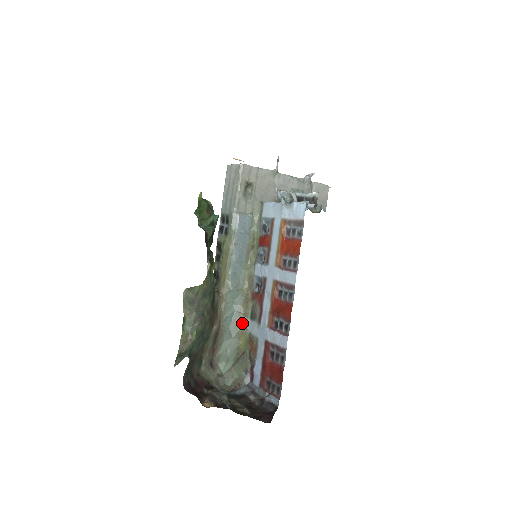
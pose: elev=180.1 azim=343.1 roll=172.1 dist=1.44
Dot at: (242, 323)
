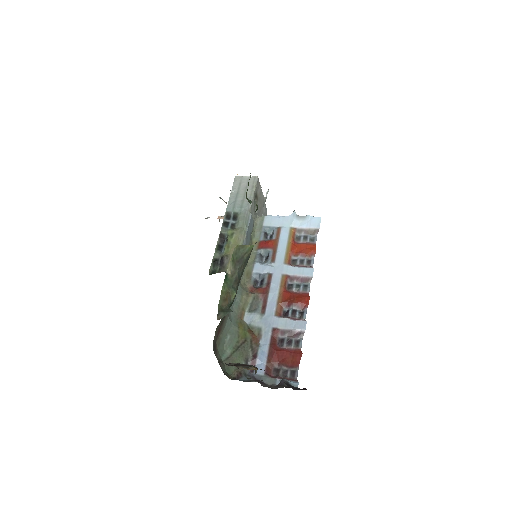
Dot at: (240, 314)
